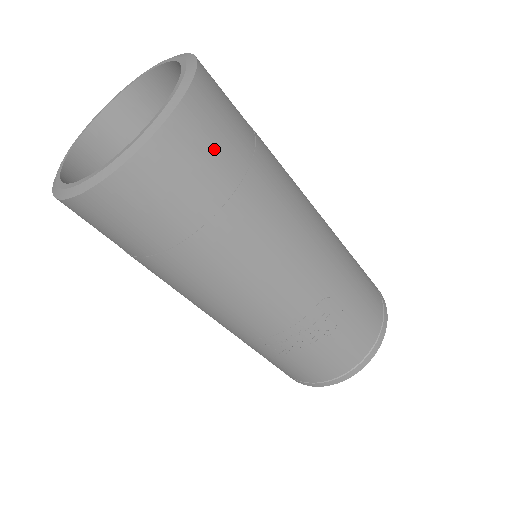
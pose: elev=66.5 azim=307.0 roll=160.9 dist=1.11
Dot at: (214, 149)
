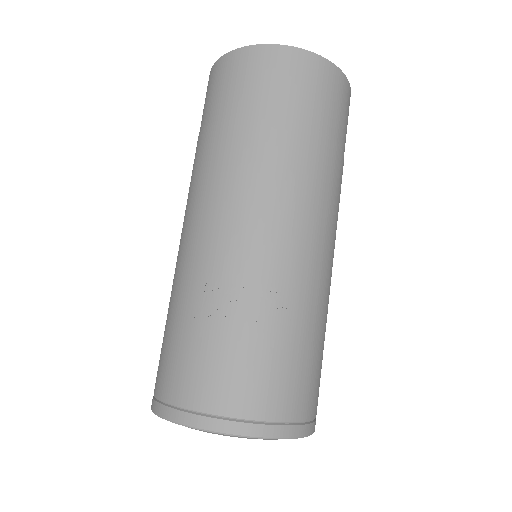
Dot at: (332, 103)
